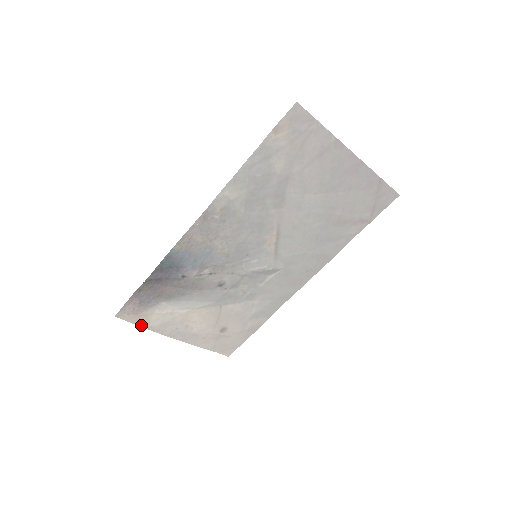
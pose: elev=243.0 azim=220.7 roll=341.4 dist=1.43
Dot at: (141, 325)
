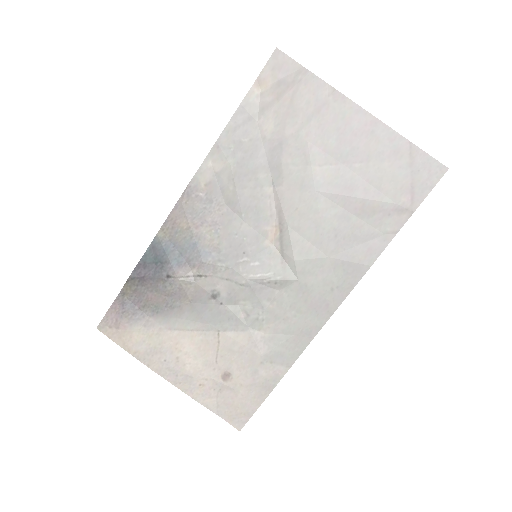
Dot at: (125, 347)
